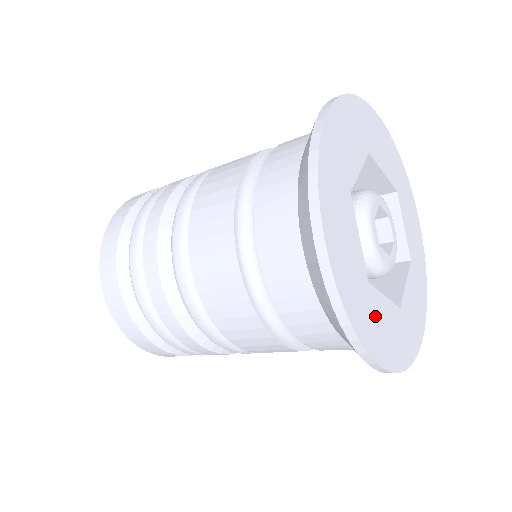
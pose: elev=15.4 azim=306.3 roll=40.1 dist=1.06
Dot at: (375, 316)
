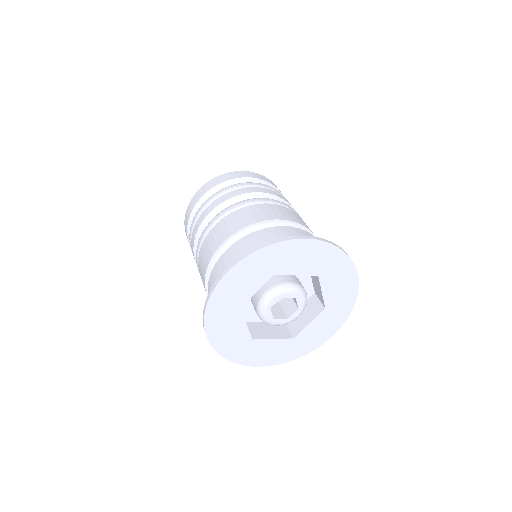
Dot at: (257, 350)
